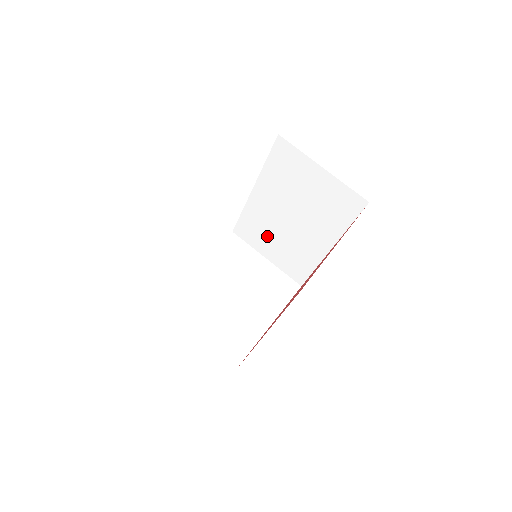
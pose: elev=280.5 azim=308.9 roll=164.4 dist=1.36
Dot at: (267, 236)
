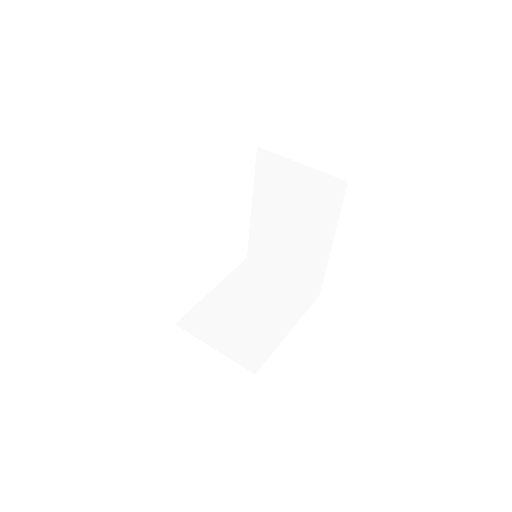
Dot at: (276, 251)
